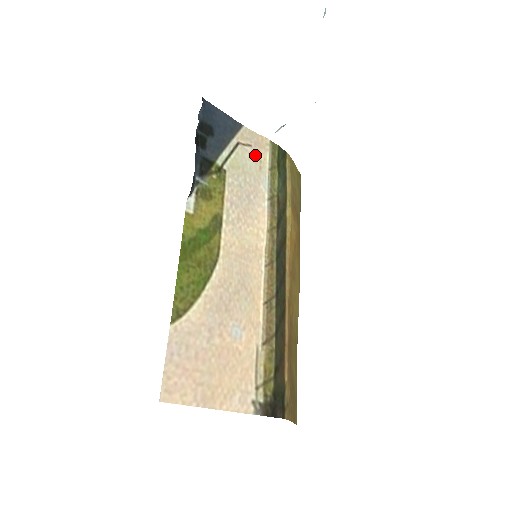
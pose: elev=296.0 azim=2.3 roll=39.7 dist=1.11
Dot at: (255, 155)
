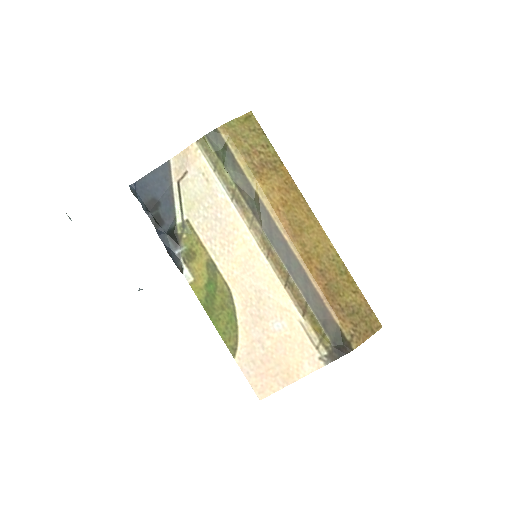
Dot at: (196, 175)
